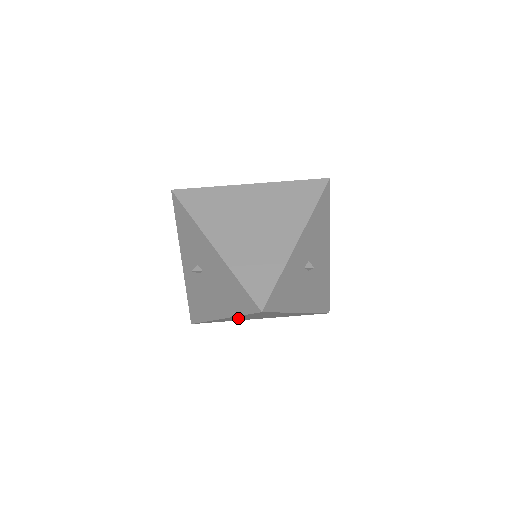
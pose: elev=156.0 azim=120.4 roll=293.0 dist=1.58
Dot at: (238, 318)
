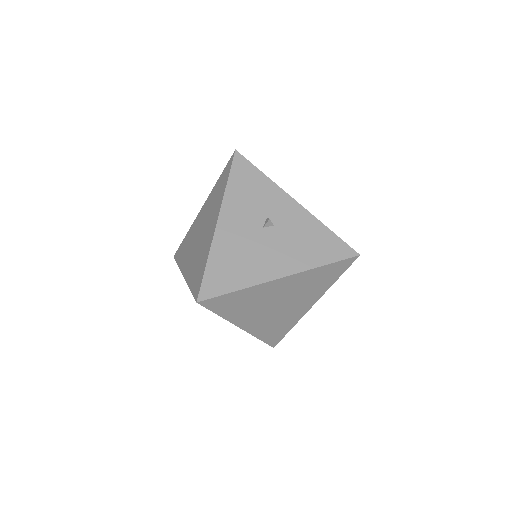
Dot at: occluded
